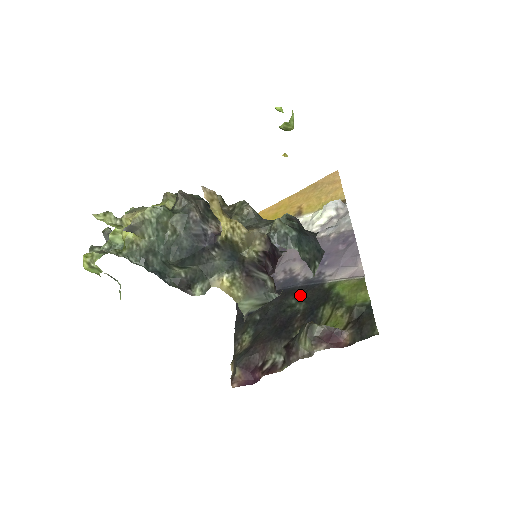
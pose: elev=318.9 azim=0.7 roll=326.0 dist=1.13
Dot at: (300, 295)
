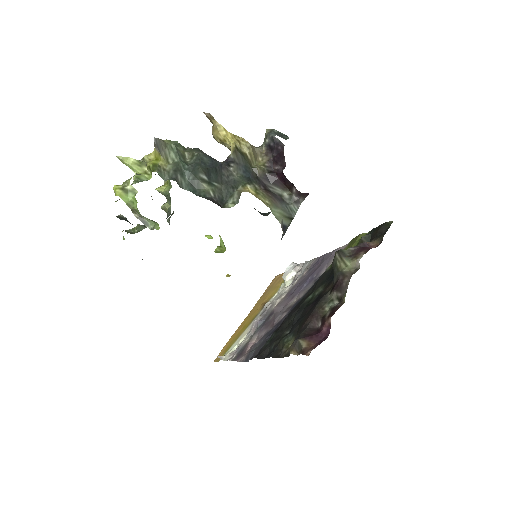
Dot at: (312, 291)
